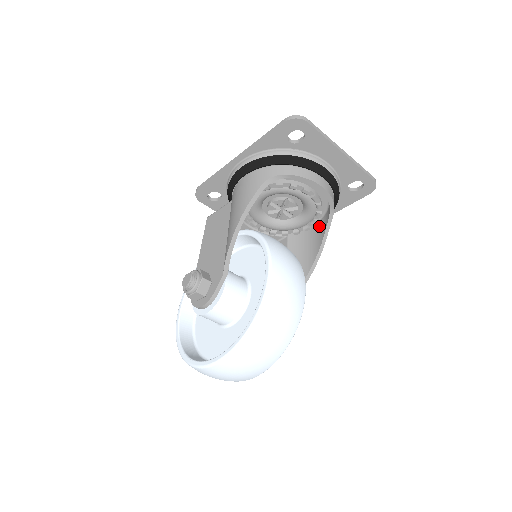
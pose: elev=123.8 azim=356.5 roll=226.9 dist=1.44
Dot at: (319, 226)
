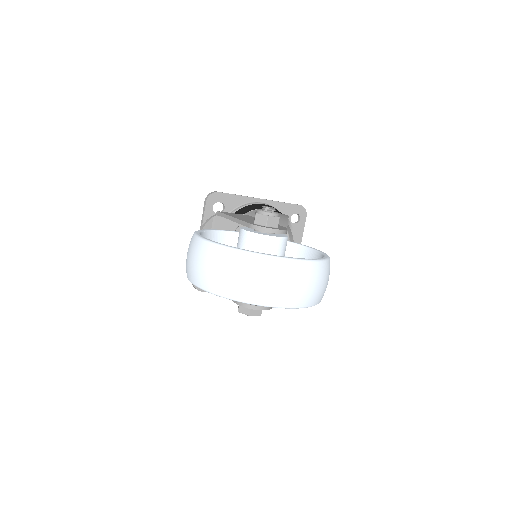
Dot at: occluded
